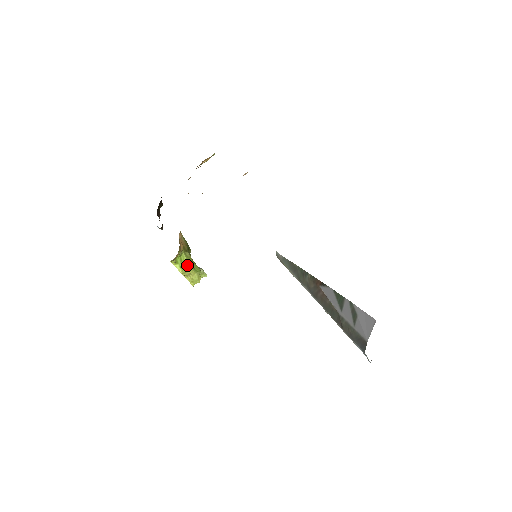
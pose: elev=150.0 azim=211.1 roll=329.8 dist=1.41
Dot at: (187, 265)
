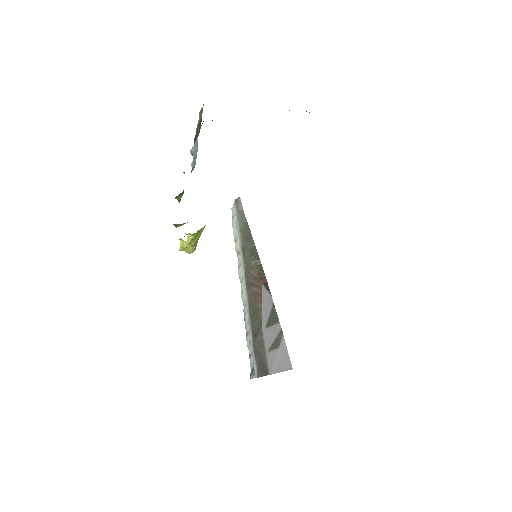
Dot at: (198, 237)
